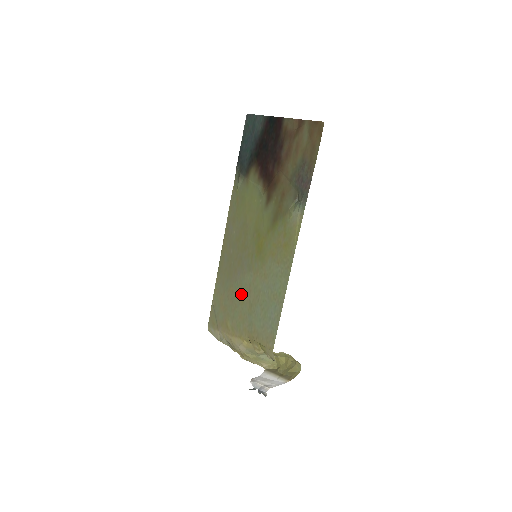
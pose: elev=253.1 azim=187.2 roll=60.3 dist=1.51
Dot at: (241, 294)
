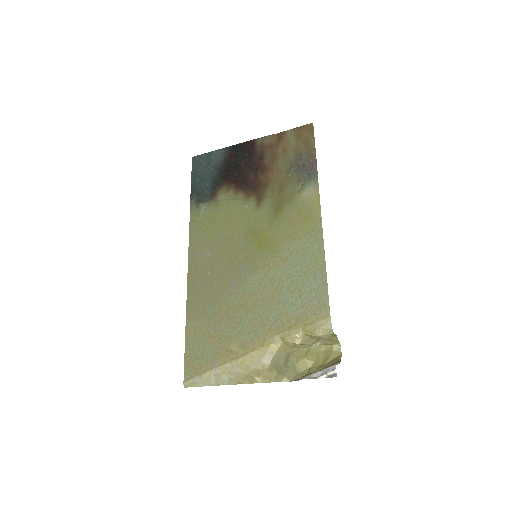
Dot at: (247, 301)
